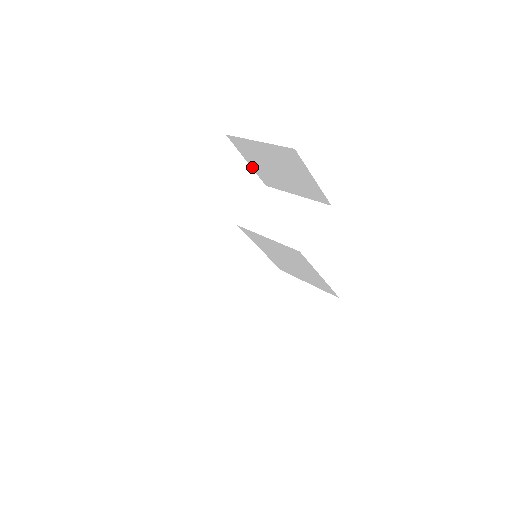
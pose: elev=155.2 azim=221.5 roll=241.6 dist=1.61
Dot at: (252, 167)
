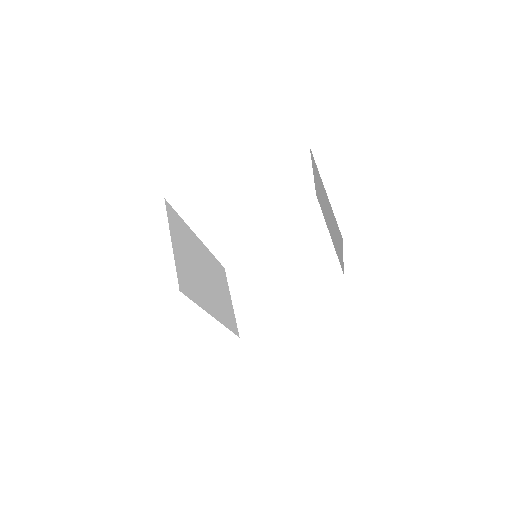
Dot at: (314, 178)
